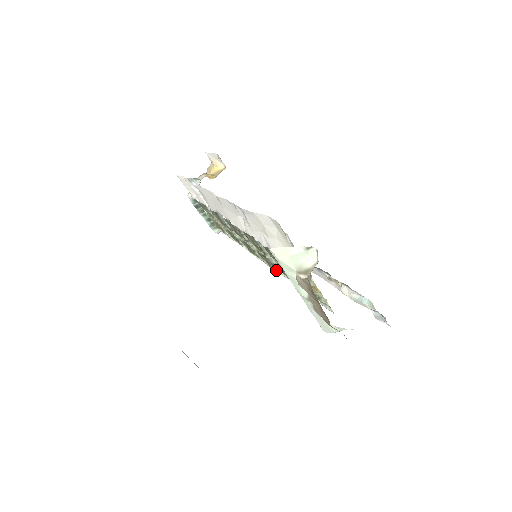
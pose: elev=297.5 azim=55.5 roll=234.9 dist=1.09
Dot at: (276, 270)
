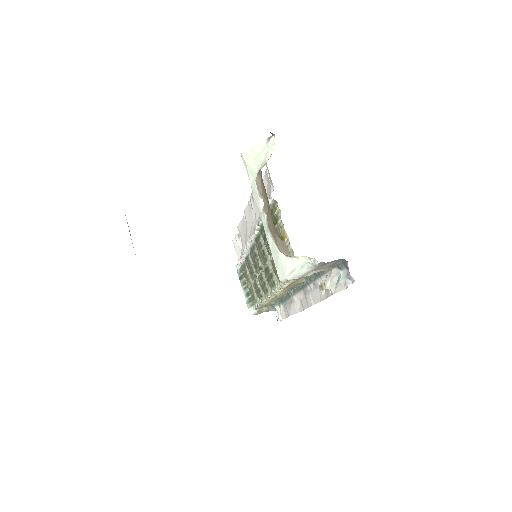
Dot at: (274, 285)
